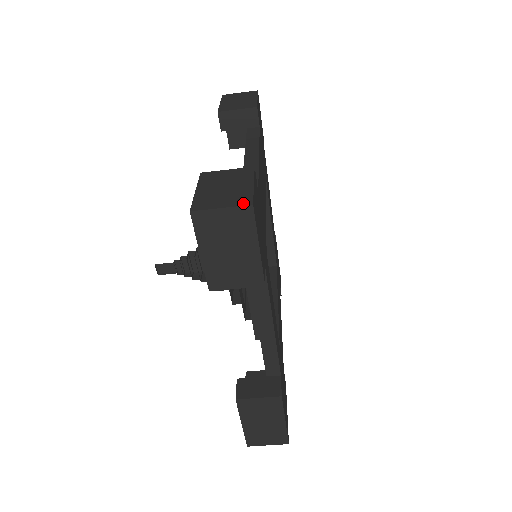
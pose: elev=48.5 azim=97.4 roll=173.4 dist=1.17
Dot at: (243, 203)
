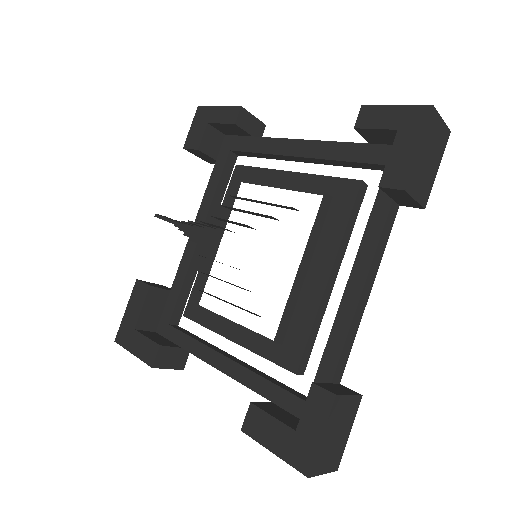
Dot at: (335, 468)
